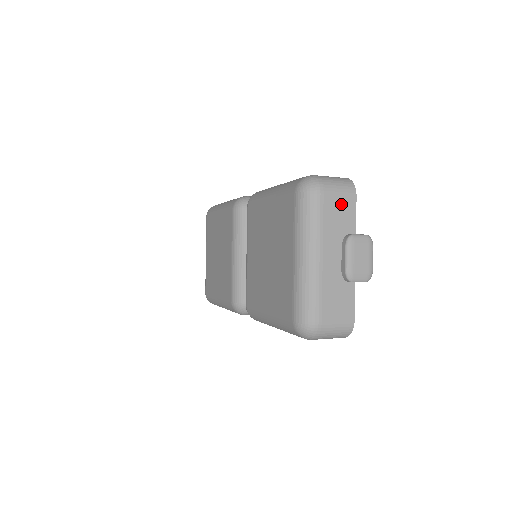
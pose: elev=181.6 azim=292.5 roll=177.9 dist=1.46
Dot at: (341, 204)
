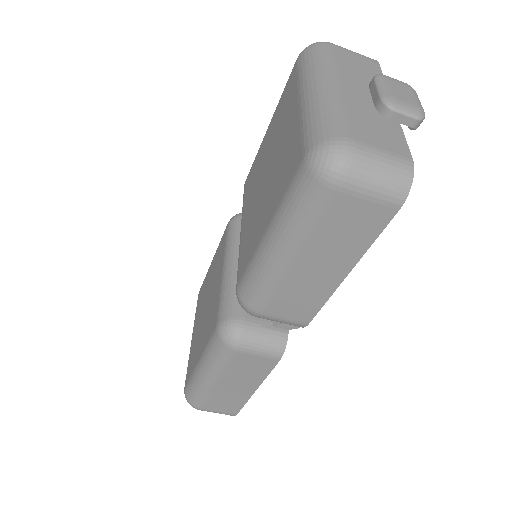
Dot at: (359, 60)
